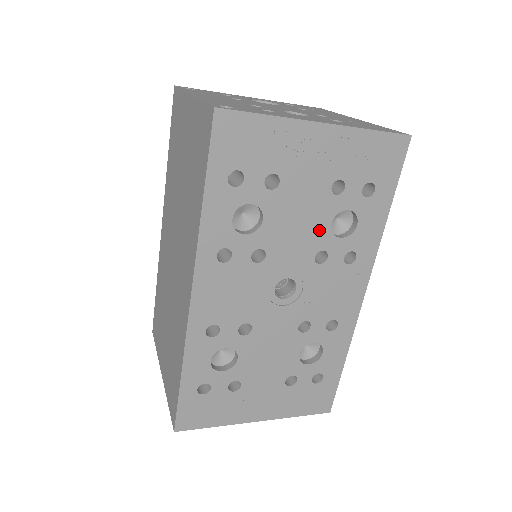
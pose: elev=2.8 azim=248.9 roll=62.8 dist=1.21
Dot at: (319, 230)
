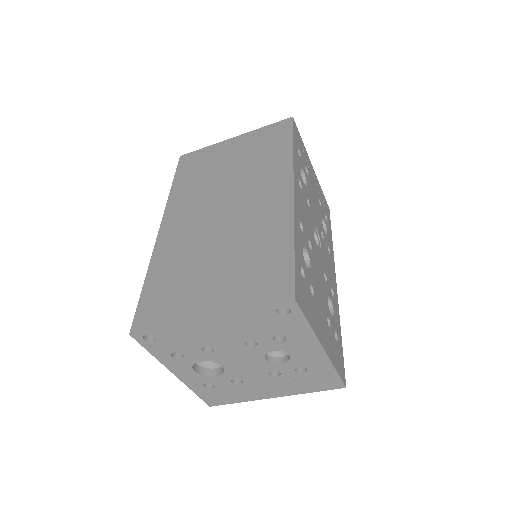
Dot at: (319, 217)
